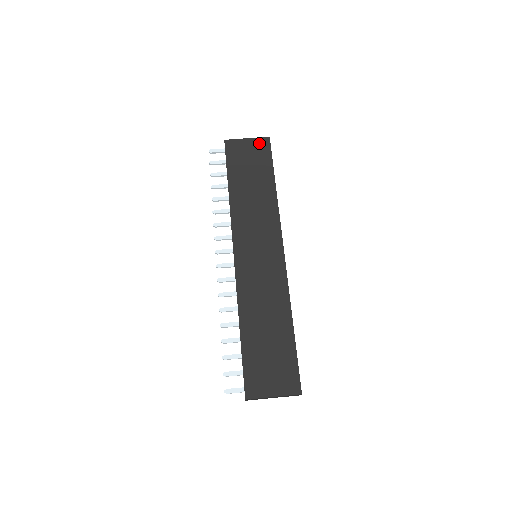
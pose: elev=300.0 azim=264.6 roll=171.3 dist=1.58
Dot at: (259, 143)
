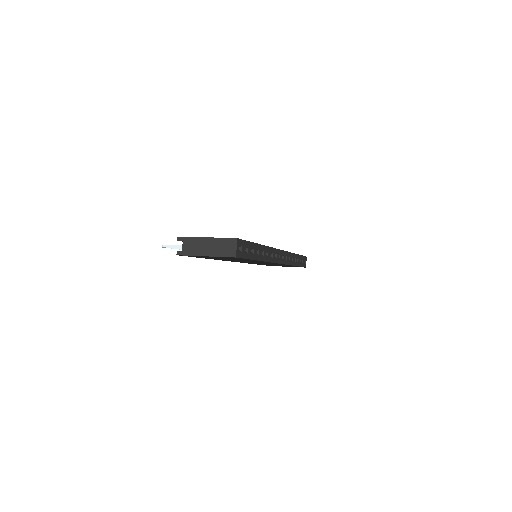
Dot at: occluded
